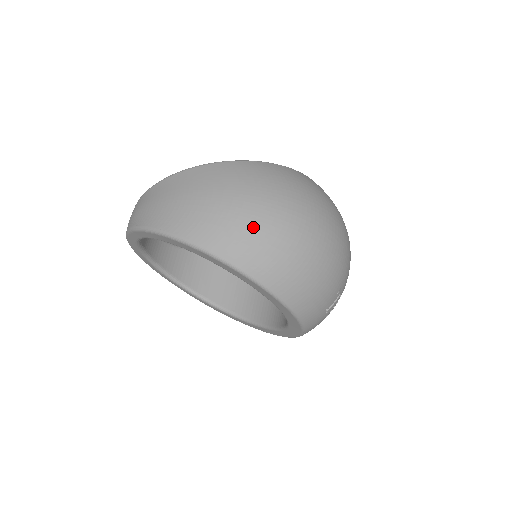
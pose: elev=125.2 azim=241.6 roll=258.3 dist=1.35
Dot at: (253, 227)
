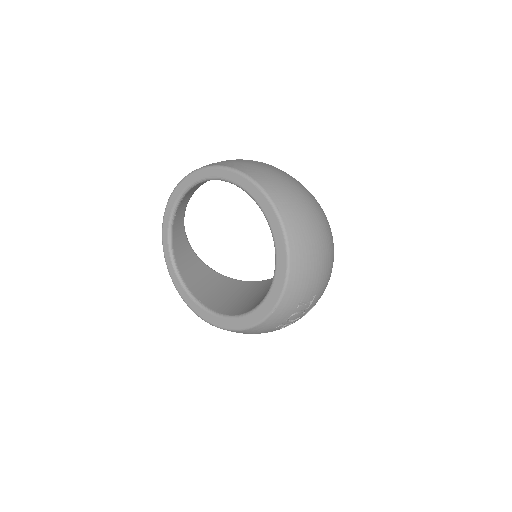
Dot at: (298, 199)
